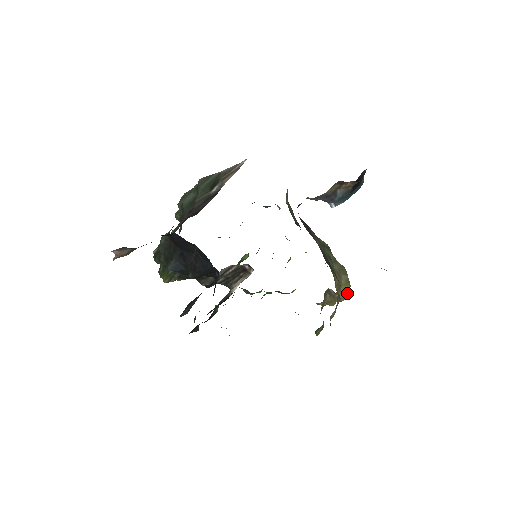
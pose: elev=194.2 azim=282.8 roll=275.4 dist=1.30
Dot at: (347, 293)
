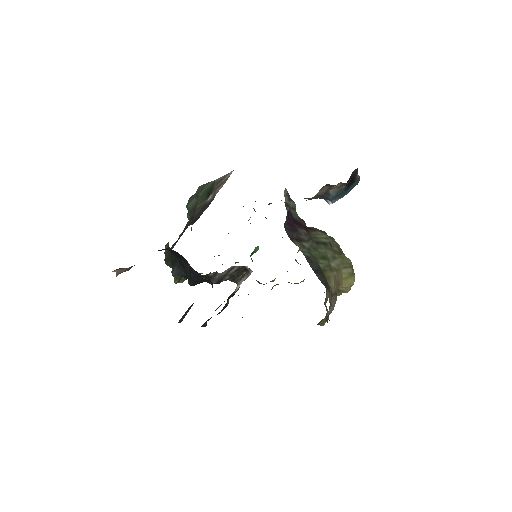
Dot at: (350, 285)
